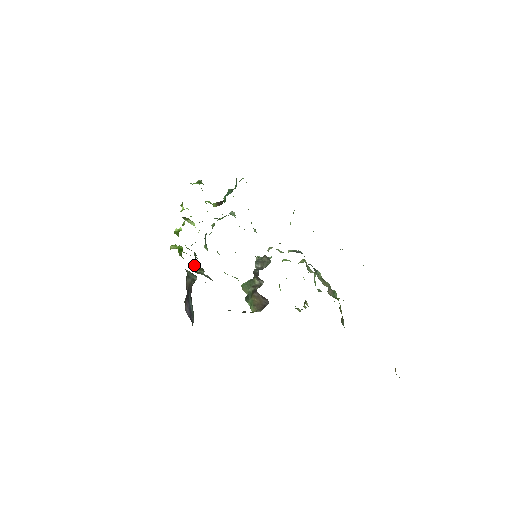
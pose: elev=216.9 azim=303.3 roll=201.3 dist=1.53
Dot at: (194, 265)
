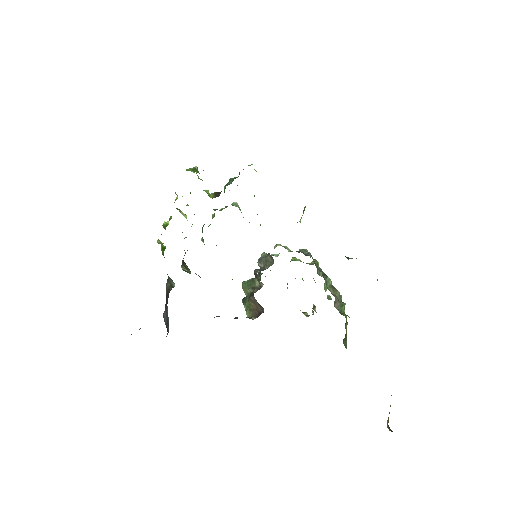
Dot at: (182, 263)
